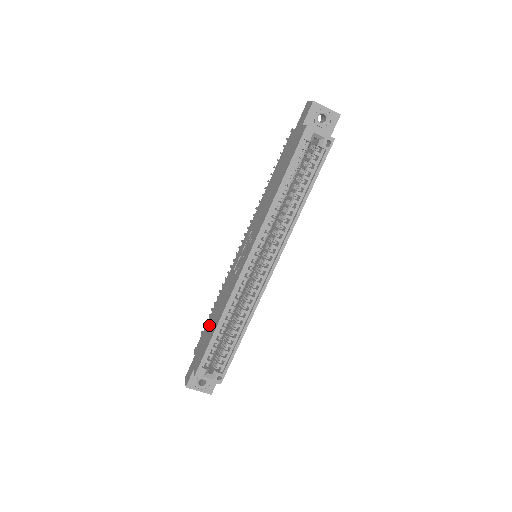
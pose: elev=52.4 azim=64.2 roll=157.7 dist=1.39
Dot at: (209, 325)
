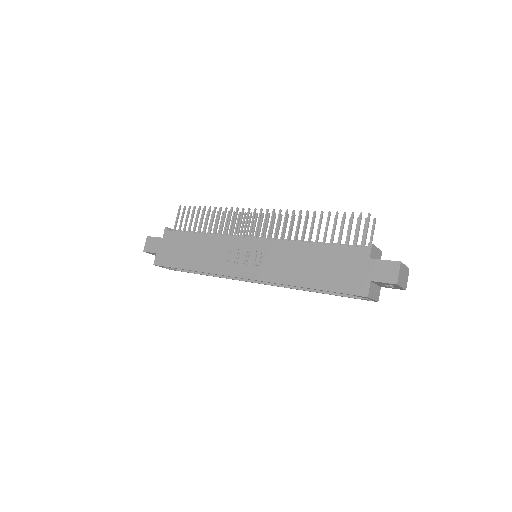
Dot at: (186, 245)
